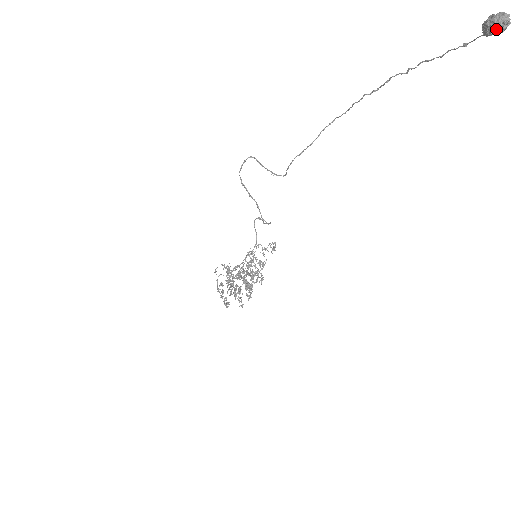
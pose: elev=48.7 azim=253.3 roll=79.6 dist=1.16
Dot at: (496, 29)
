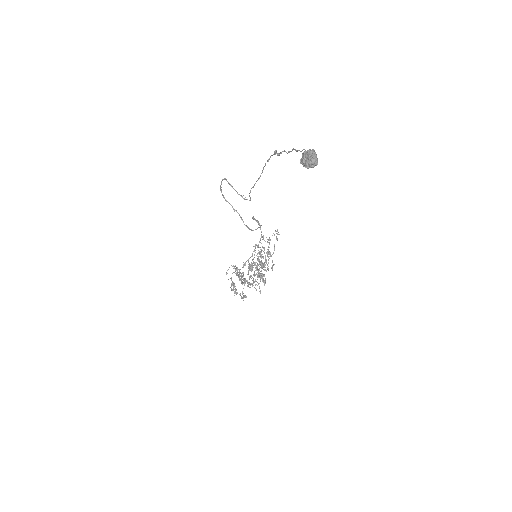
Dot at: (307, 168)
